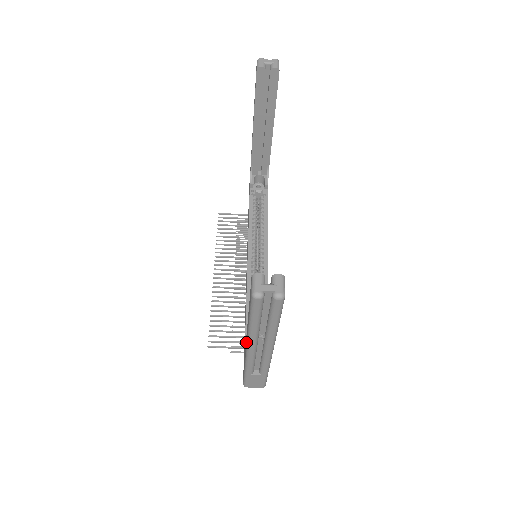
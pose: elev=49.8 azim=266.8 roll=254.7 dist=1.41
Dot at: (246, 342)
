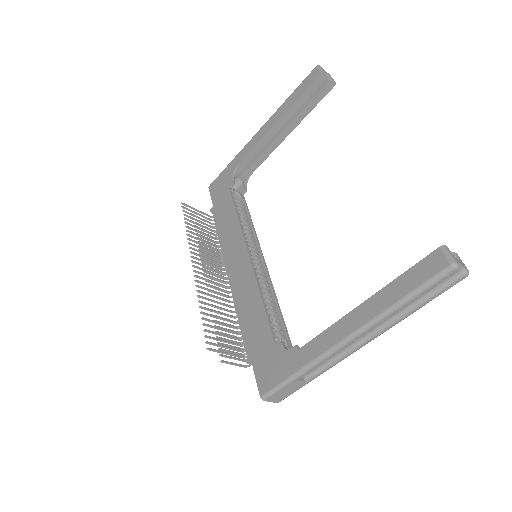
Dot at: (341, 332)
